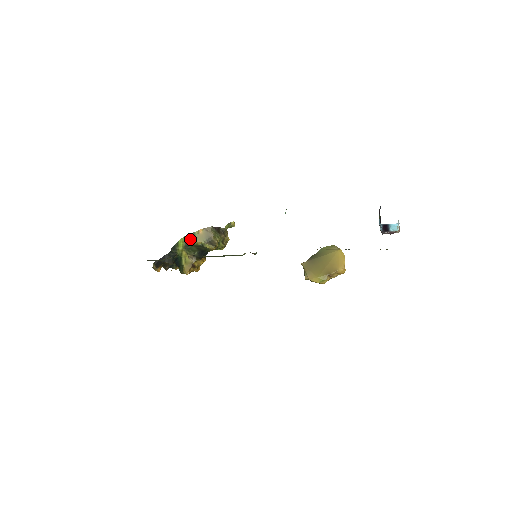
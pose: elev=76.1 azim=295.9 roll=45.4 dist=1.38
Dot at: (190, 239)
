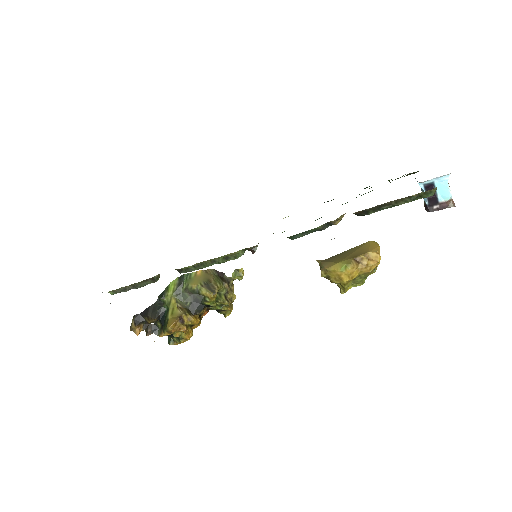
Dot at: (184, 281)
